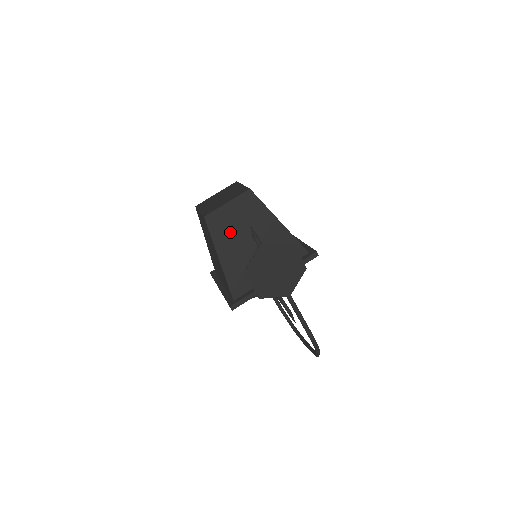
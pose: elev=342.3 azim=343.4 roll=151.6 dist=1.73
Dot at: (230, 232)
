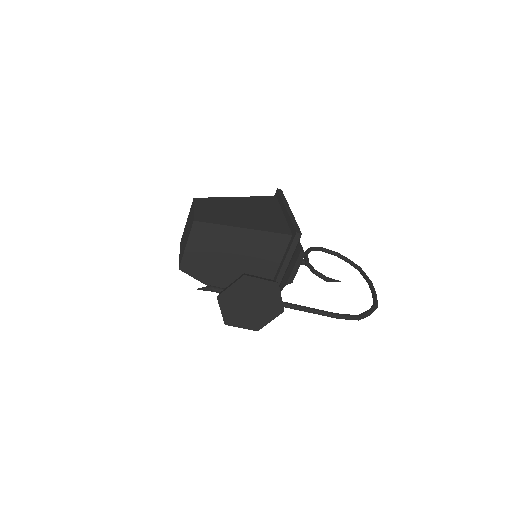
Dot at: (209, 266)
